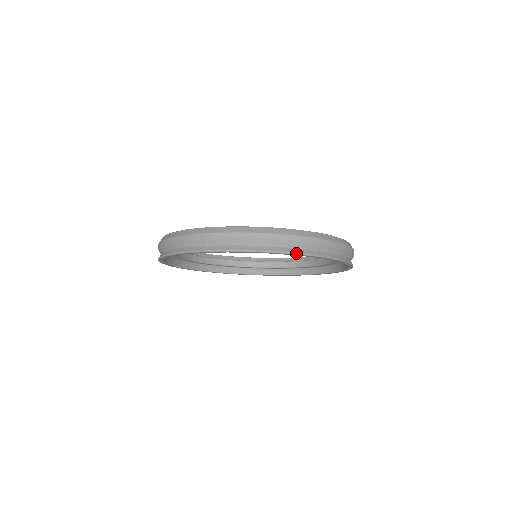
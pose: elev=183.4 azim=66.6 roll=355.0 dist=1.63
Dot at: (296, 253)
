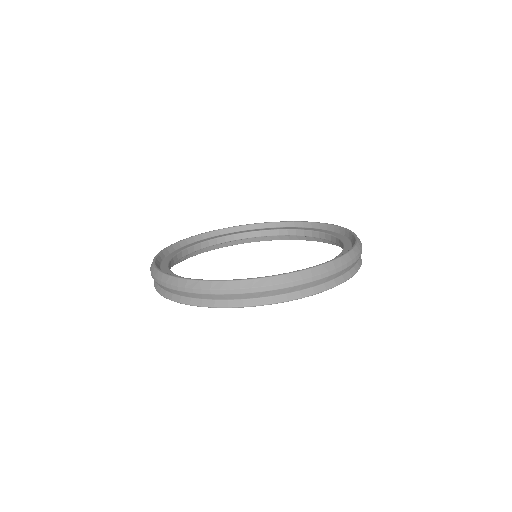
Dot at: (273, 303)
